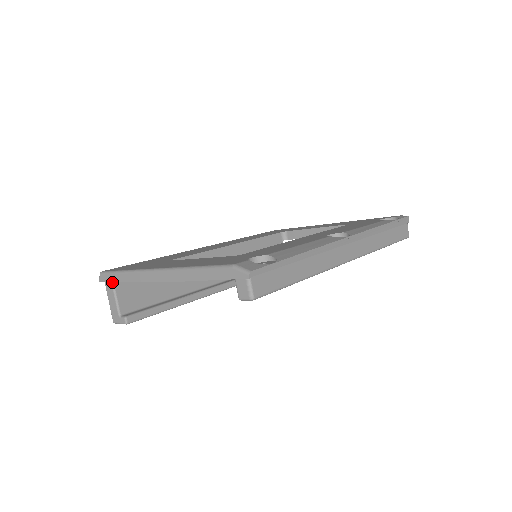
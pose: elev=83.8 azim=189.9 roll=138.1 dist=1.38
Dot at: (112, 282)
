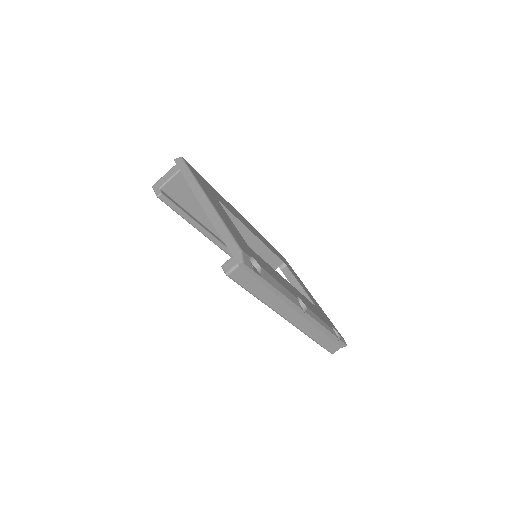
Dot at: (180, 170)
